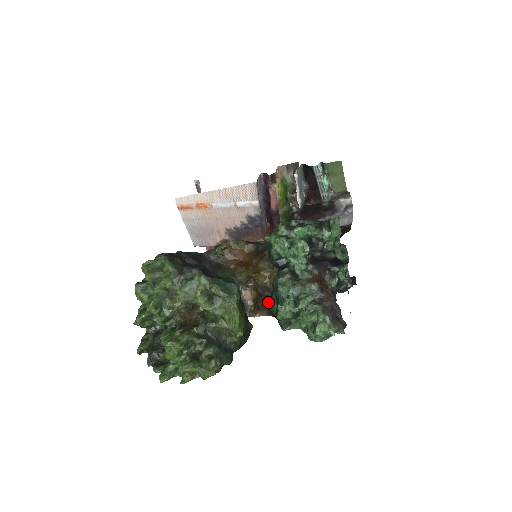
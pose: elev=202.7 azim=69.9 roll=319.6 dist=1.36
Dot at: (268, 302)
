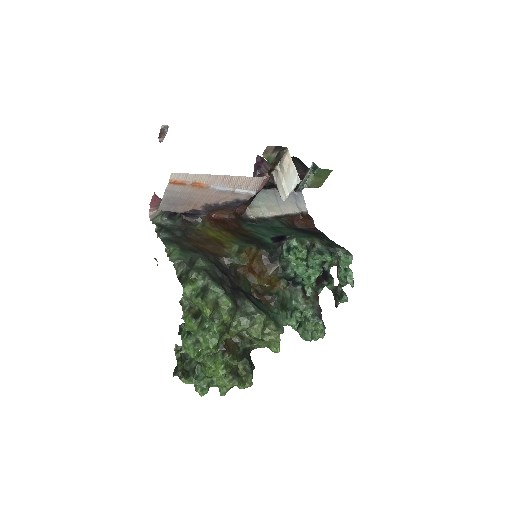
Dot at: (270, 305)
